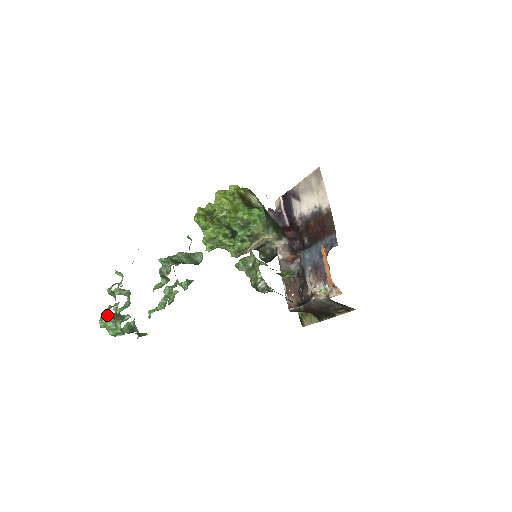
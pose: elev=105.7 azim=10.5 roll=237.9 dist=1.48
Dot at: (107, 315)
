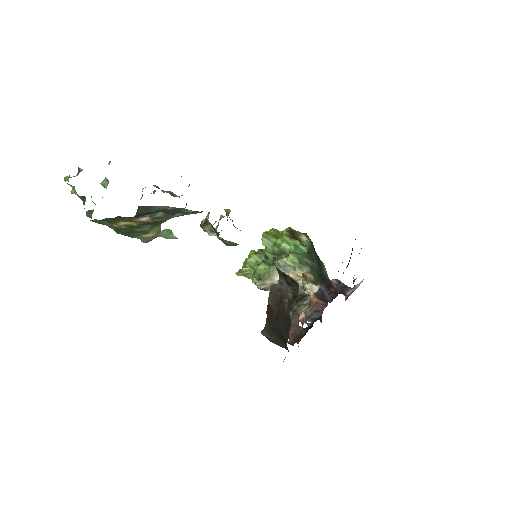
Dot at: occluded
